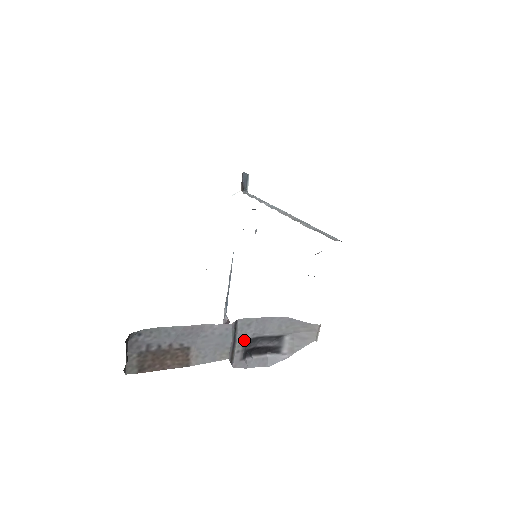
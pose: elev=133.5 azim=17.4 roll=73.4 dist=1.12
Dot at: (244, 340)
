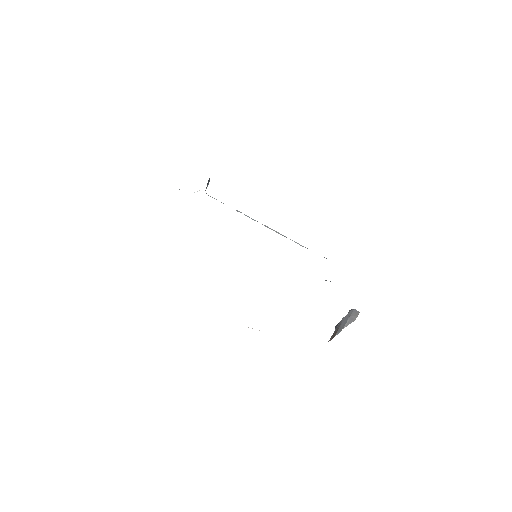
Dot at: occluded
